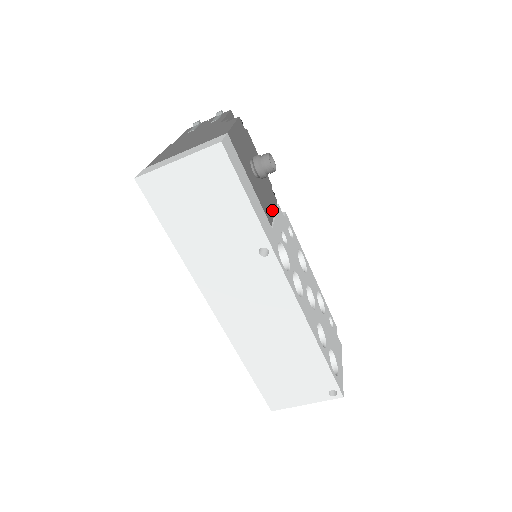
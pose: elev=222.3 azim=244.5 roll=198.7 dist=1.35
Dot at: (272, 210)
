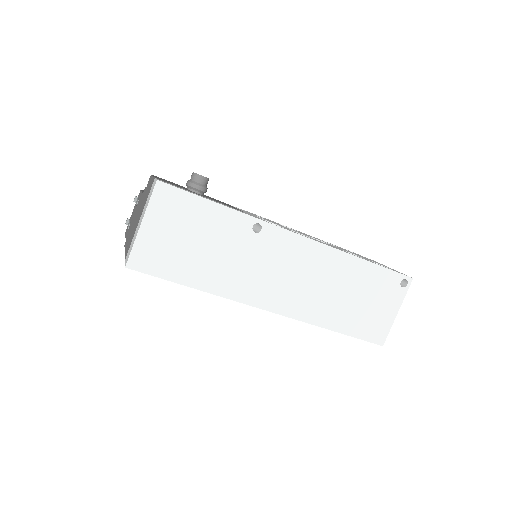
Dot at: occluded
